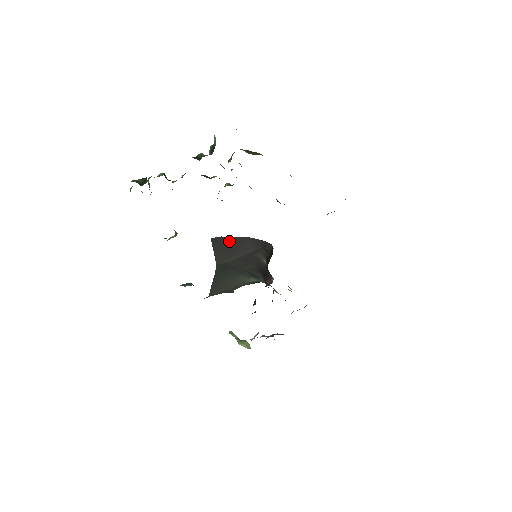
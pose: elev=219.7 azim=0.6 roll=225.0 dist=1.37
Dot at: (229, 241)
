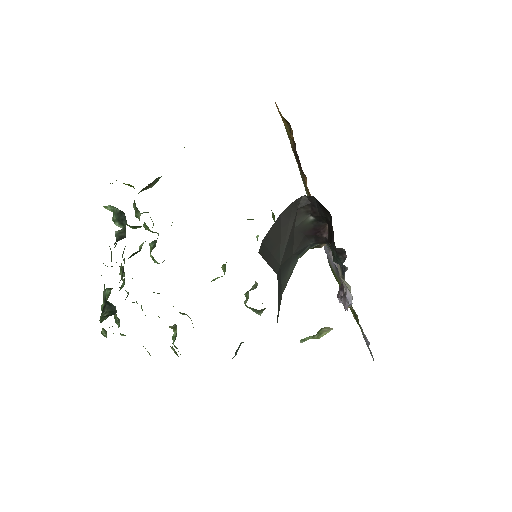
Dot at: (270, 238)
